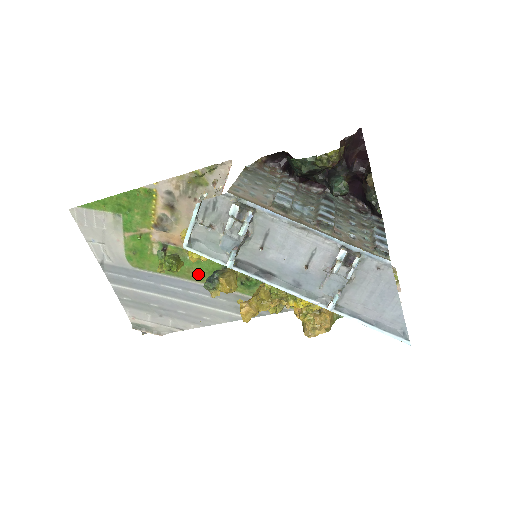
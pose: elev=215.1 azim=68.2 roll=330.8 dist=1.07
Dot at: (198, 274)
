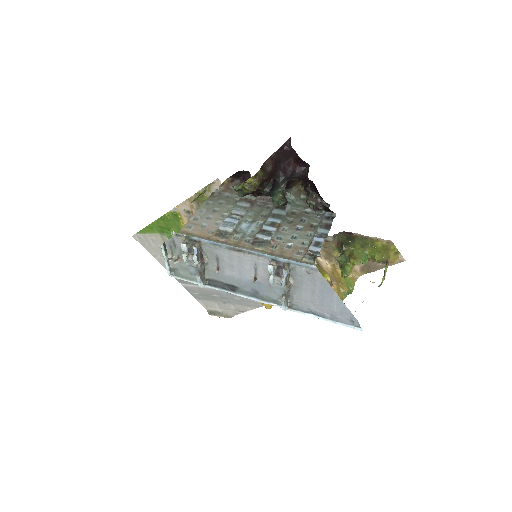
Dot at: occluded
